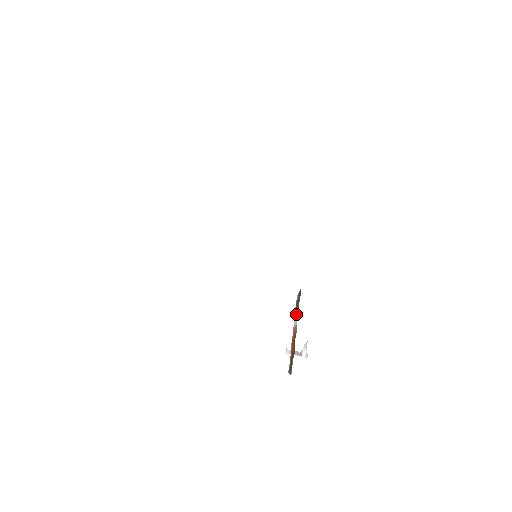
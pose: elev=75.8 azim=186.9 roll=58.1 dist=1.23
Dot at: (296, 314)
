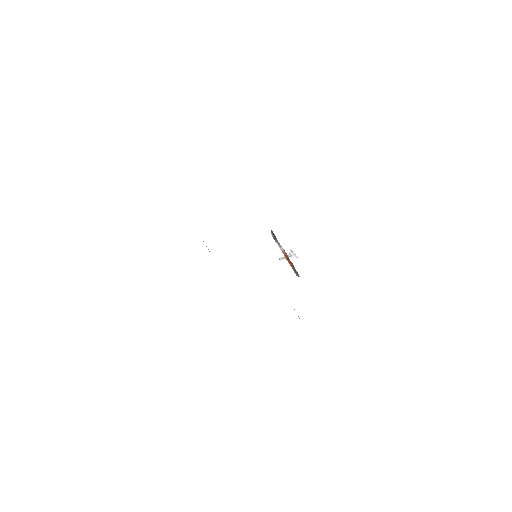
Dot at: (279, 245)
